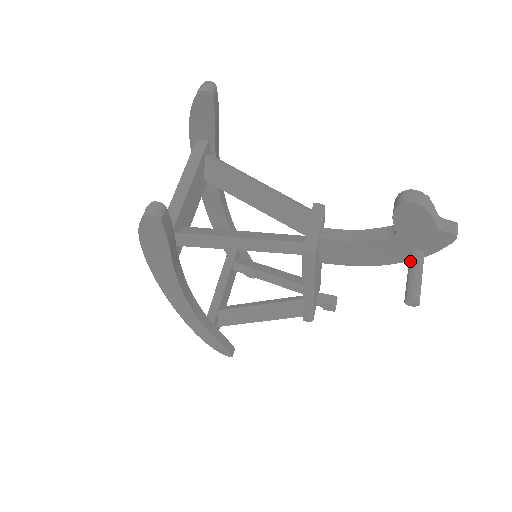
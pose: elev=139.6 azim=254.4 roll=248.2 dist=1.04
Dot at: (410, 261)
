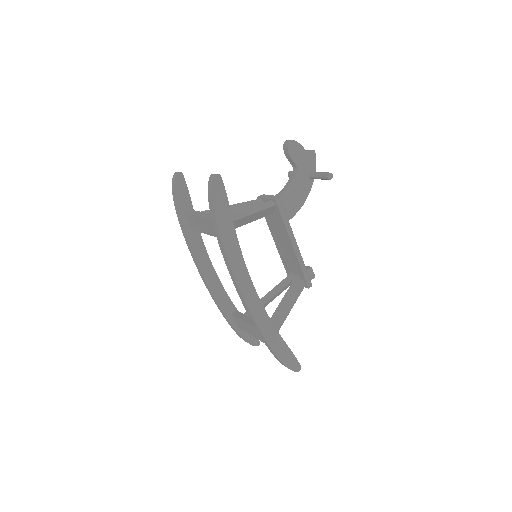
Dot at: (312, 175)
